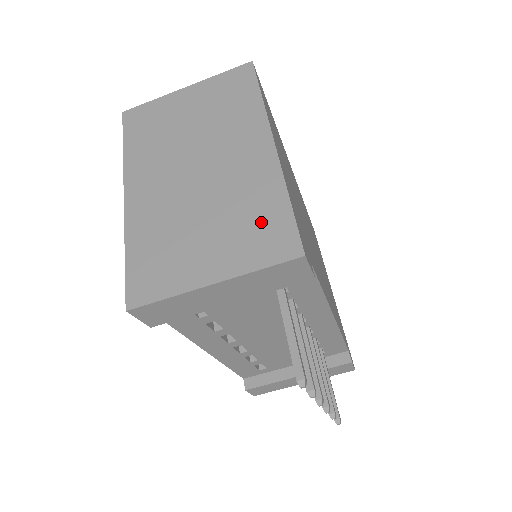
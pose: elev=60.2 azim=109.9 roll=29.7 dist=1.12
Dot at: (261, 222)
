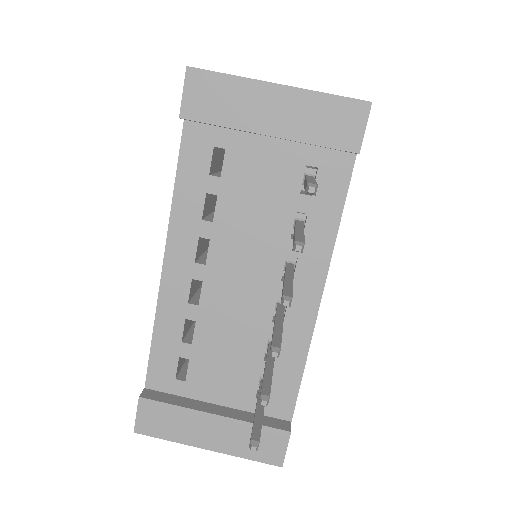
Dot at: occluded
